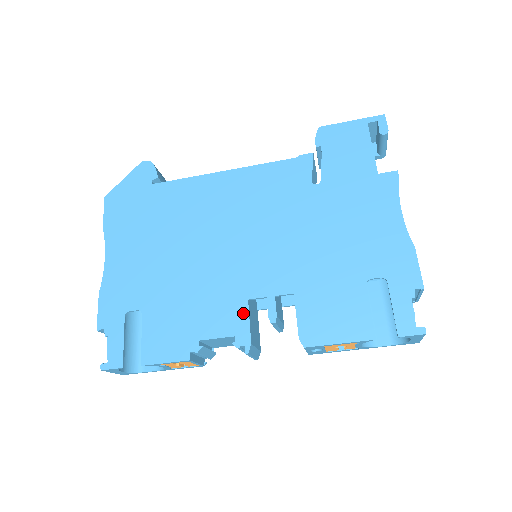
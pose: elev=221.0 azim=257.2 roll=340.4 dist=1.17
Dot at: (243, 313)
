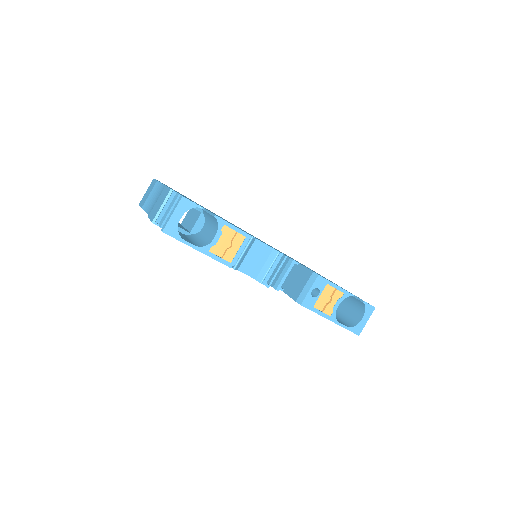
Dot at: occluded
